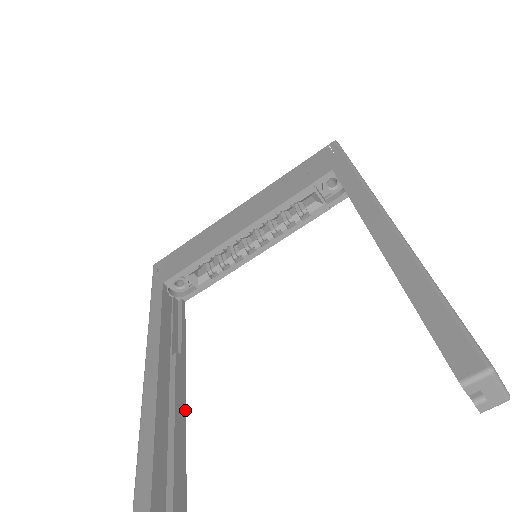
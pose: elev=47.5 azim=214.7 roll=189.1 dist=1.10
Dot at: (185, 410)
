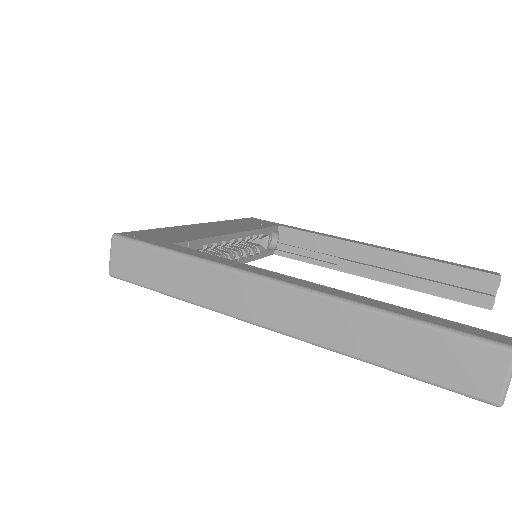
Dot at: occluded
